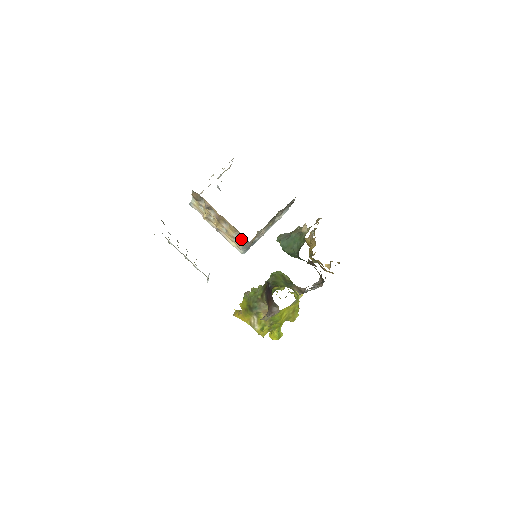
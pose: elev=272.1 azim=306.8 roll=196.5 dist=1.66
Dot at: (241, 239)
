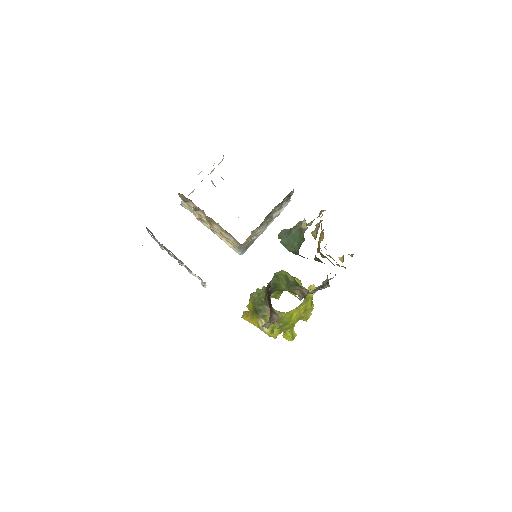
Dot at: (234, 241)
